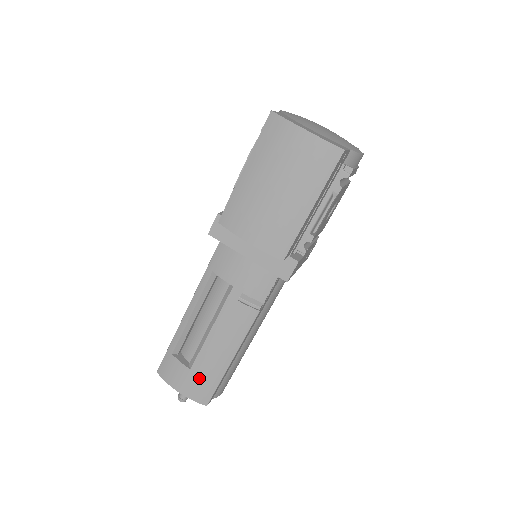
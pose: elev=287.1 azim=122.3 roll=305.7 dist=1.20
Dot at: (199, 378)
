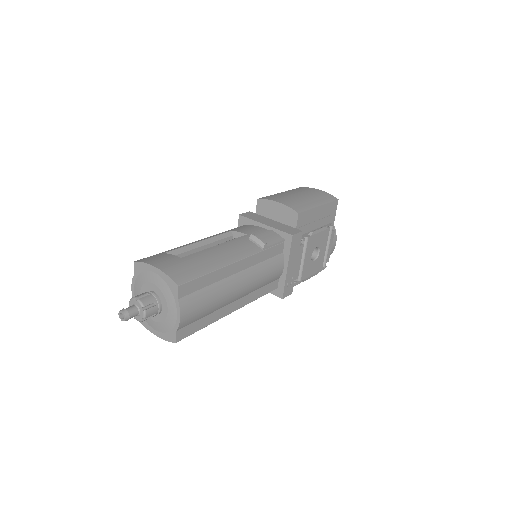
Dot at: (186, 264)
